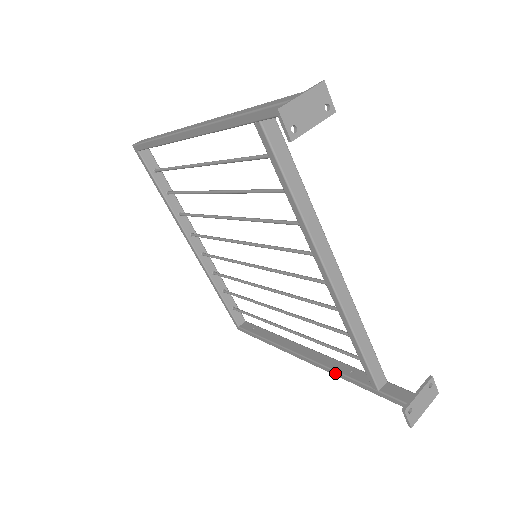
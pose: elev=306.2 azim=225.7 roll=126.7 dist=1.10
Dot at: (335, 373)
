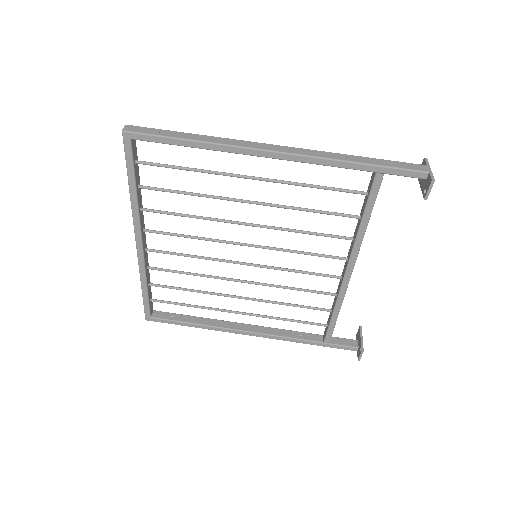
Dot at: (286, 339)
